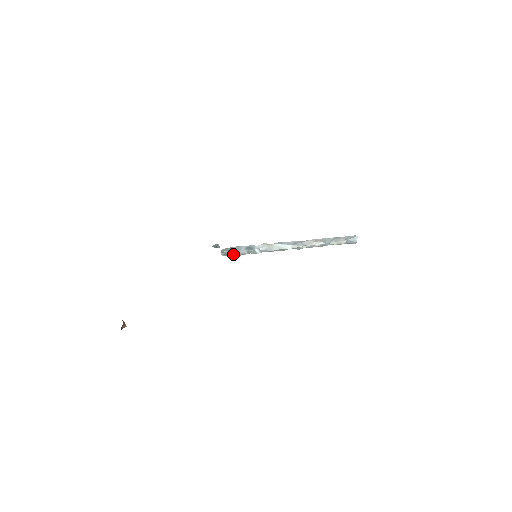
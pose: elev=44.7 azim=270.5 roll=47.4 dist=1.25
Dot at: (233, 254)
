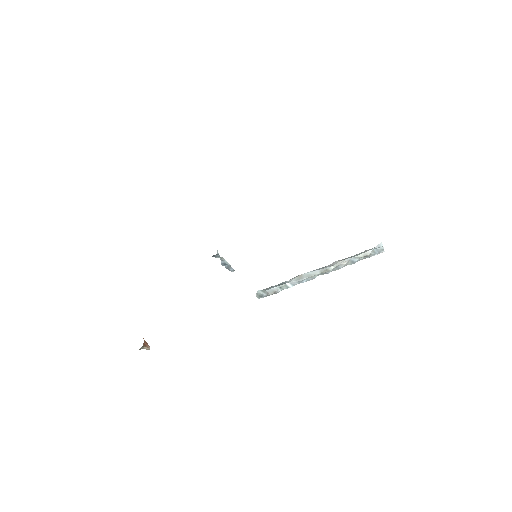
Dot at: (267, 294)
